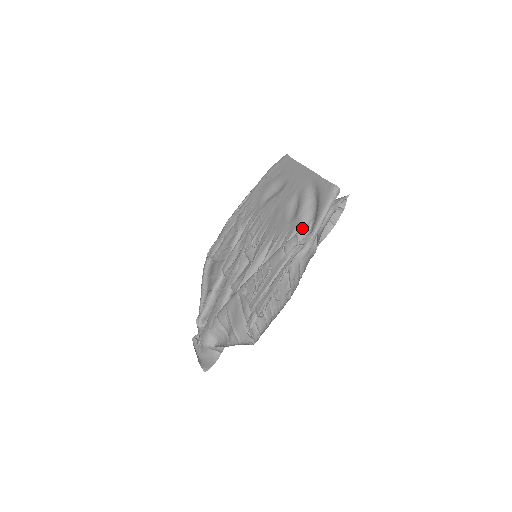
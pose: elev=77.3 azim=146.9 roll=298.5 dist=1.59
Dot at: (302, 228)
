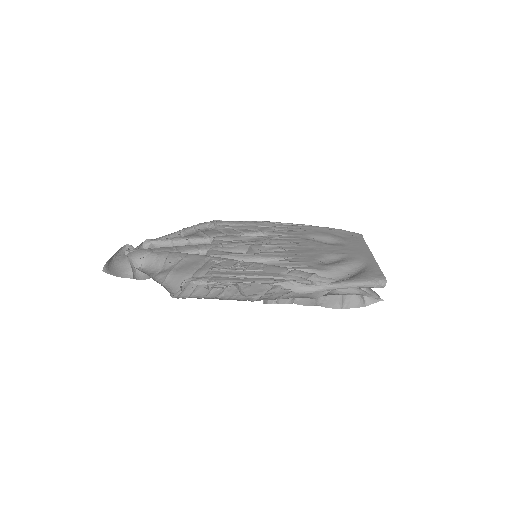
Dot at: (322, 275)
